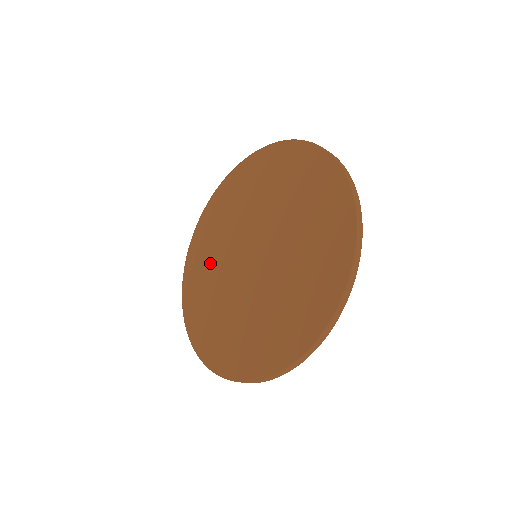
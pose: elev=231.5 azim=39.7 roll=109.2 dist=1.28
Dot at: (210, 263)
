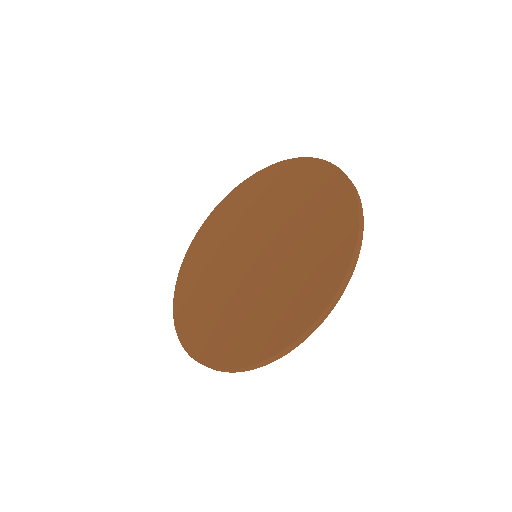
Dot at: (207, 298)
